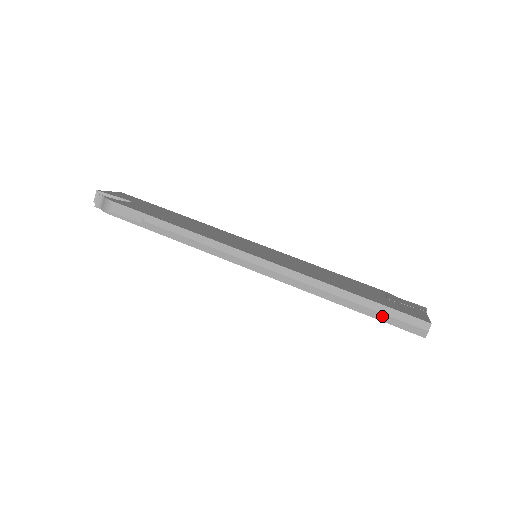
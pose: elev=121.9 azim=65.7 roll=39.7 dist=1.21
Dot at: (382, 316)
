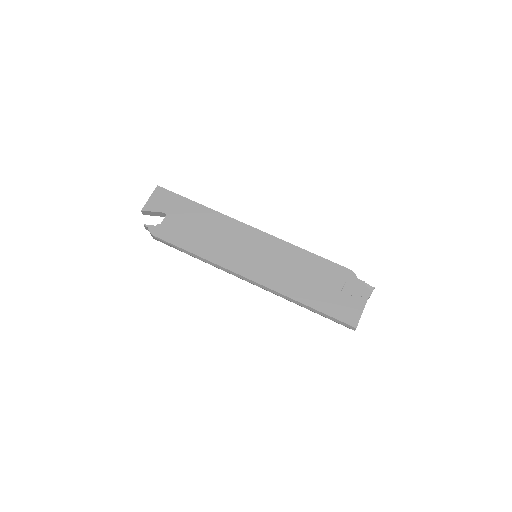
Dot at: occluded
